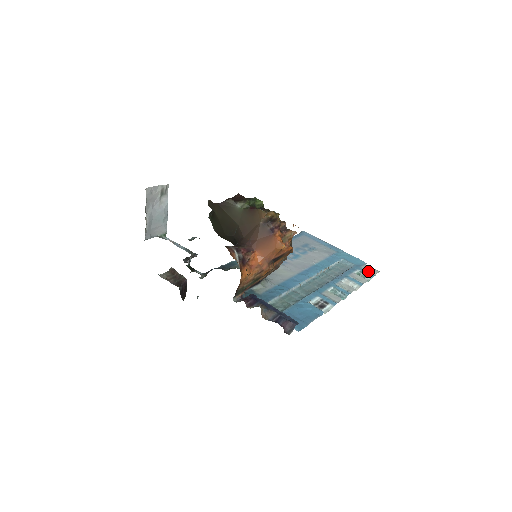
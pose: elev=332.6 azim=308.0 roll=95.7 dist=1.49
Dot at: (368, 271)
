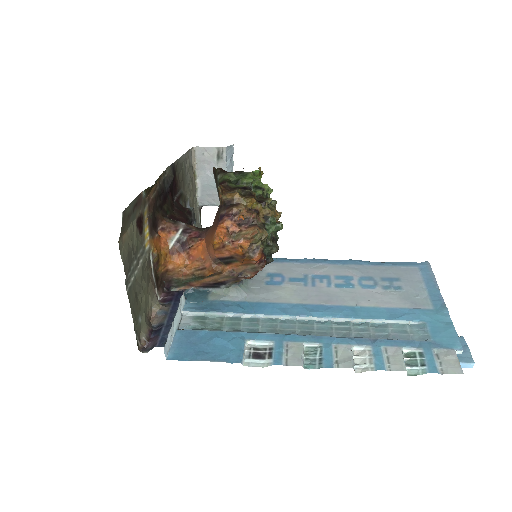
Dot at: (438, 360)
